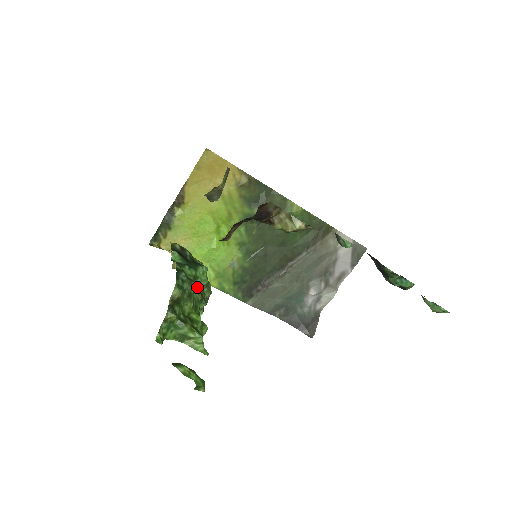
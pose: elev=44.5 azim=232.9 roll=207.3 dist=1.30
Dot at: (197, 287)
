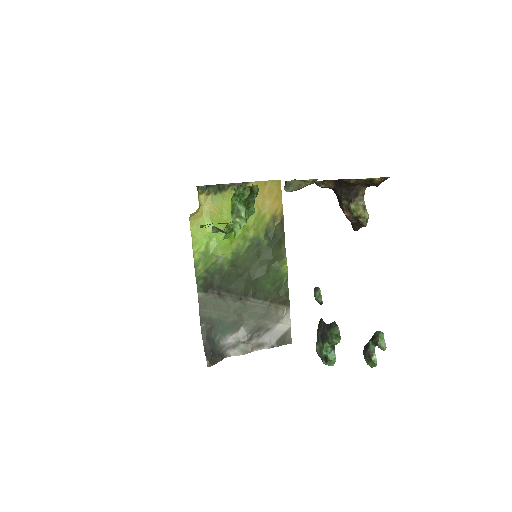
Dot at: occluded
